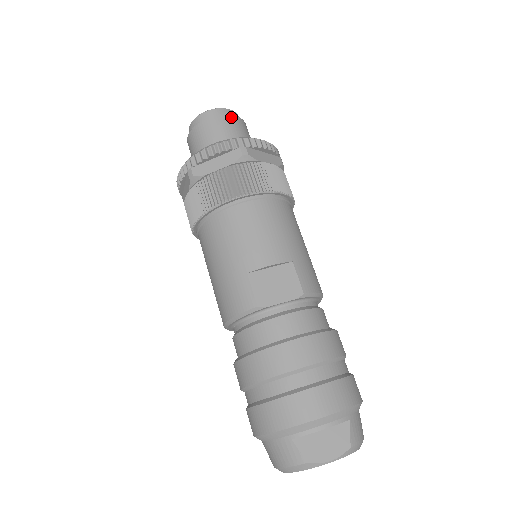
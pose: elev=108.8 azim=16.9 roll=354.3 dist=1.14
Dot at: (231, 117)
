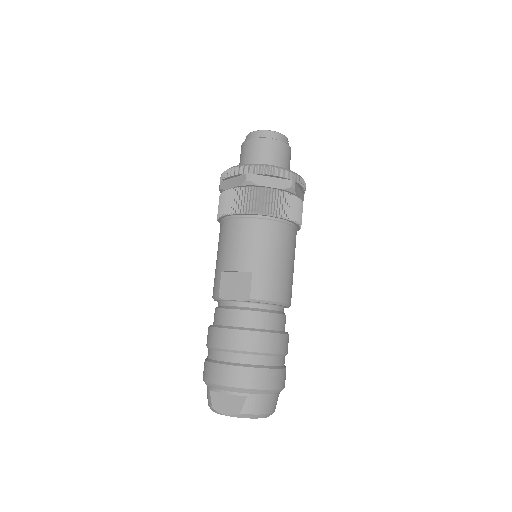
Dot at: (265, 140)
